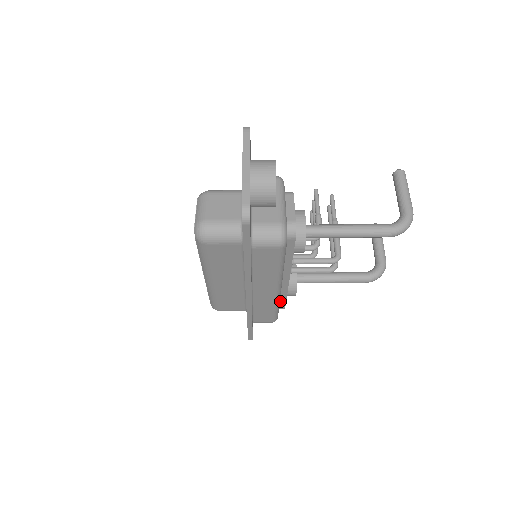
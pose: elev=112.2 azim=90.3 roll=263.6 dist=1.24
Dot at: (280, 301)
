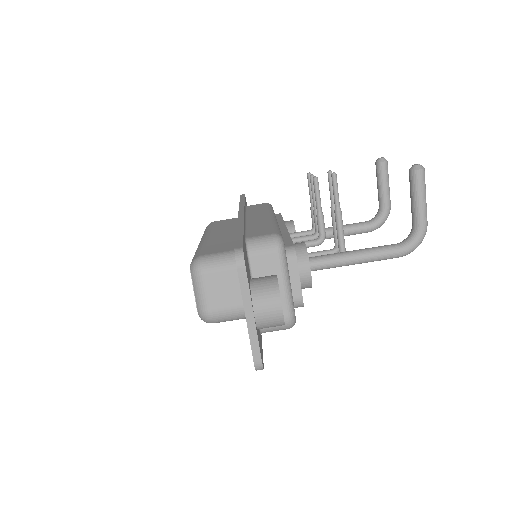
Dot at: occluded
